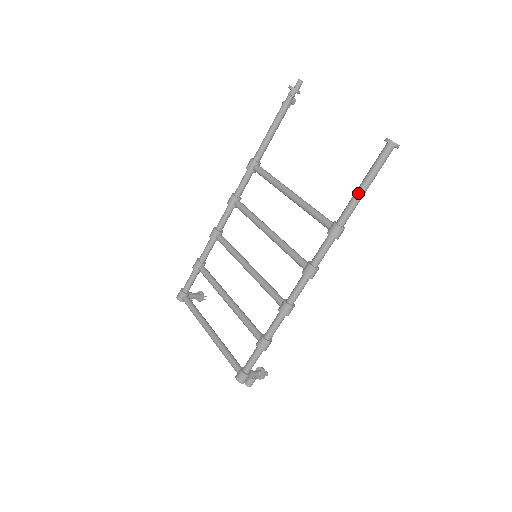
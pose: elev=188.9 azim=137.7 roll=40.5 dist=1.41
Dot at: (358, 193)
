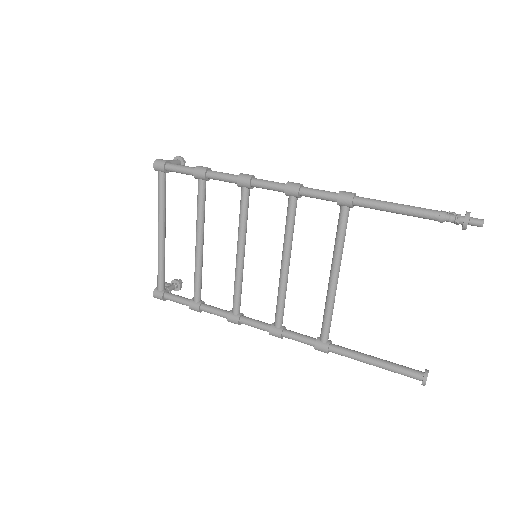
Dot at: (365, 362)
